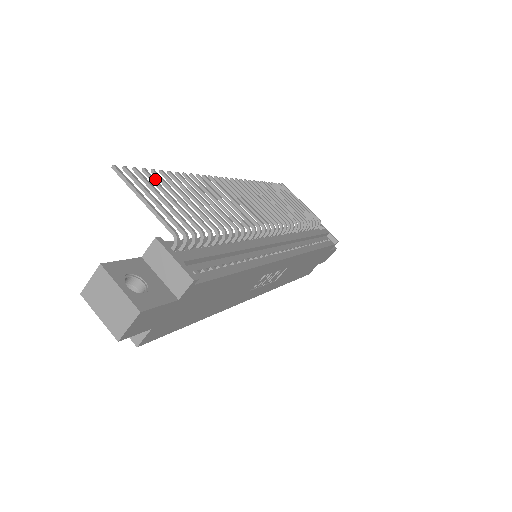
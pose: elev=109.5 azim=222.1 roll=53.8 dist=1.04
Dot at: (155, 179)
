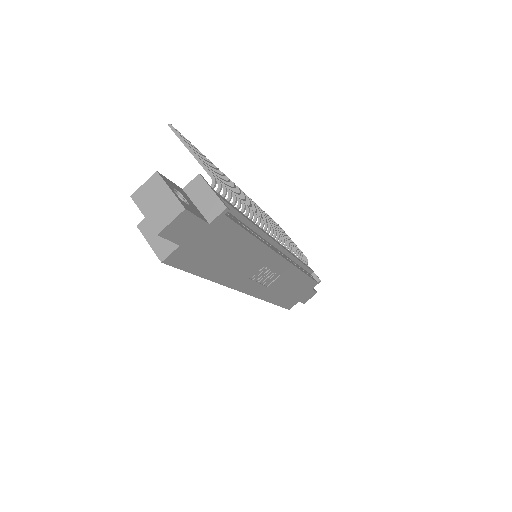
Dot at: occluded
